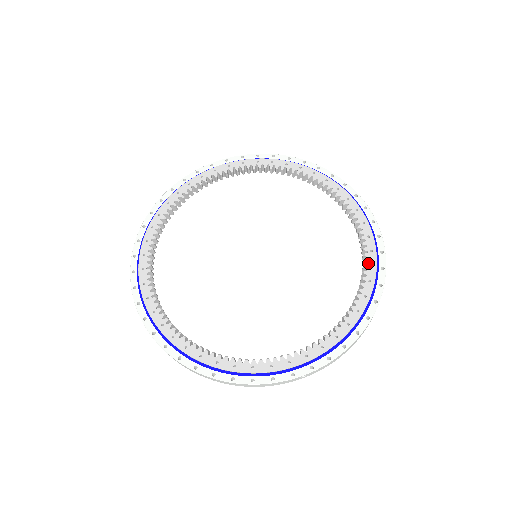
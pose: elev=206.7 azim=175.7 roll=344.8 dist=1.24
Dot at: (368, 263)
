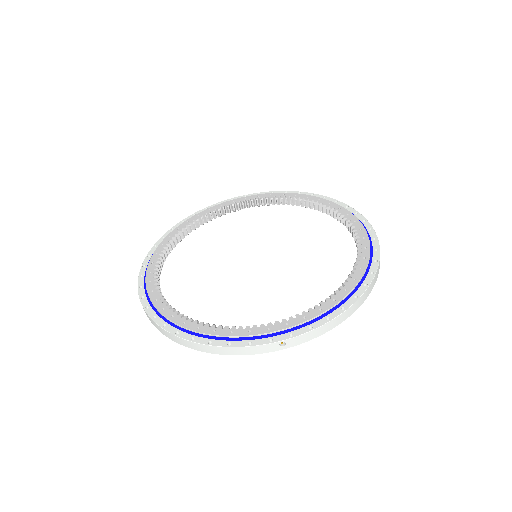
Dot at: (361, 256)
